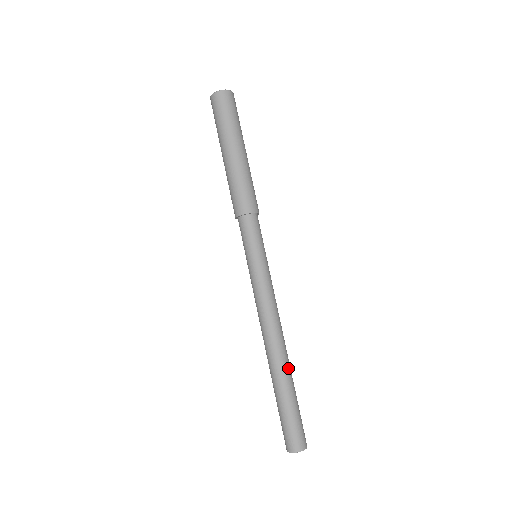
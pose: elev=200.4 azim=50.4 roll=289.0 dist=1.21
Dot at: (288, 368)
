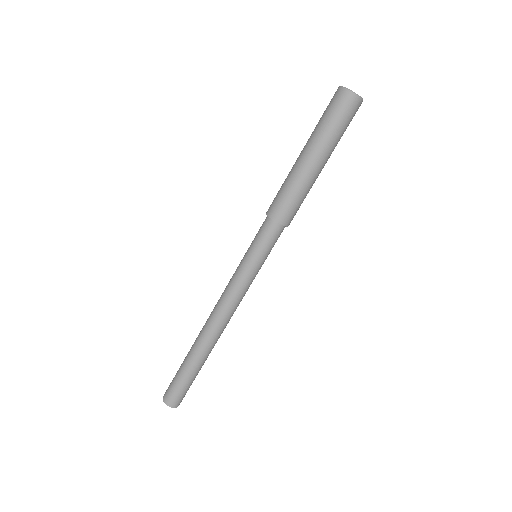
Dot at: (201, 350)
